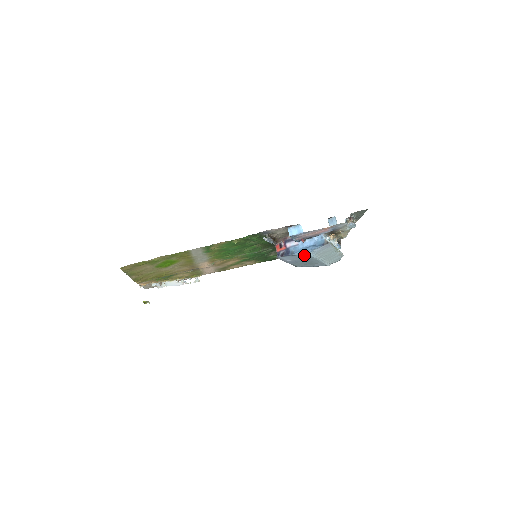
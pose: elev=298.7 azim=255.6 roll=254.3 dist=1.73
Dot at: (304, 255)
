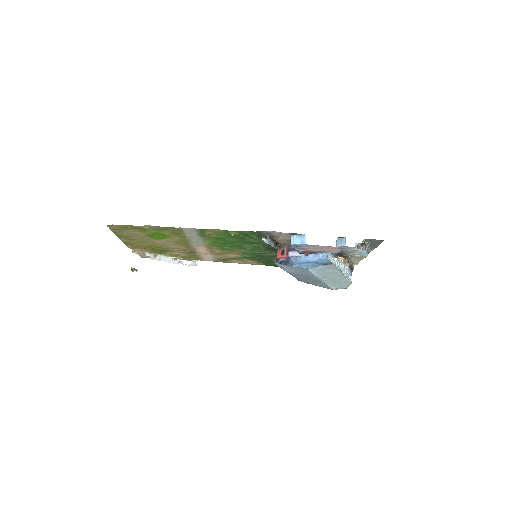
Dot at: (304, 269)
